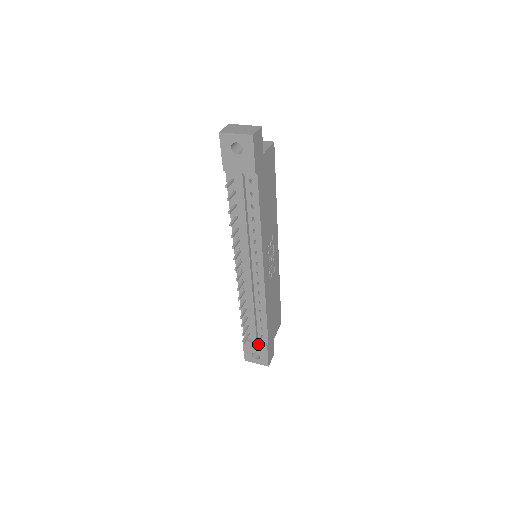
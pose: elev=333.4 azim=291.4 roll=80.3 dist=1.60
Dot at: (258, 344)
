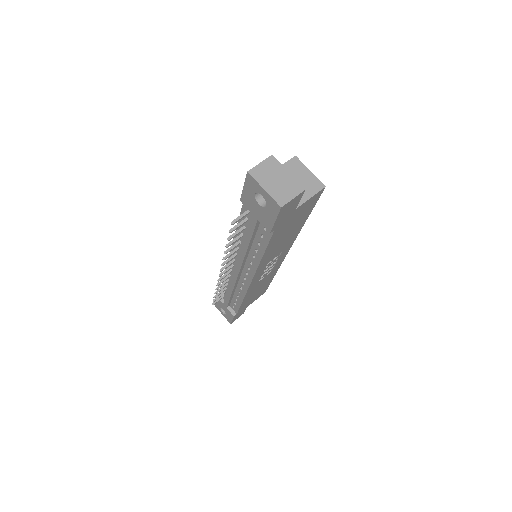
Dot at: (227, 309)
